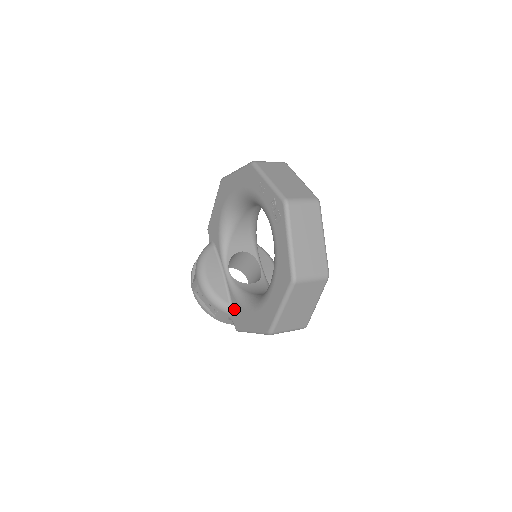
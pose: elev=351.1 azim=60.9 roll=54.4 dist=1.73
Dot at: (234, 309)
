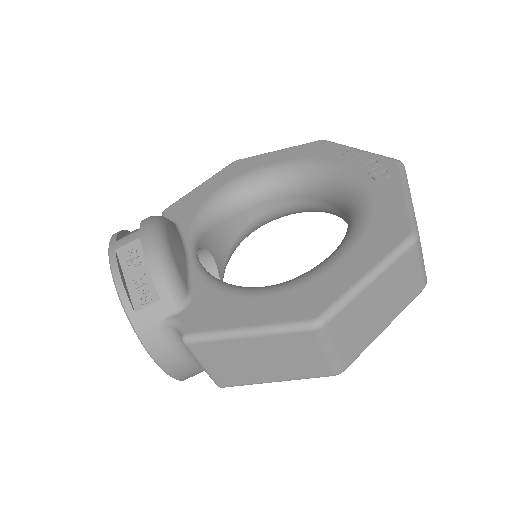
Dot at: (197, 300)
